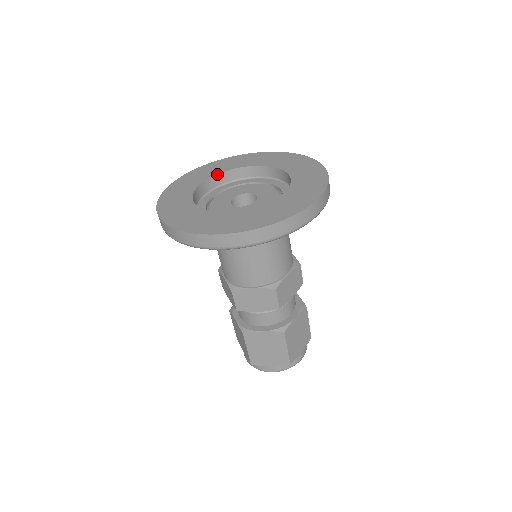
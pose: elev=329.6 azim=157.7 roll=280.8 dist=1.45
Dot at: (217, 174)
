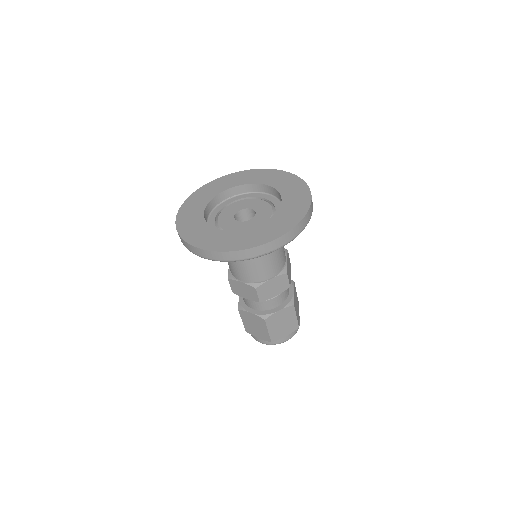
Dot at: (208, 203)
